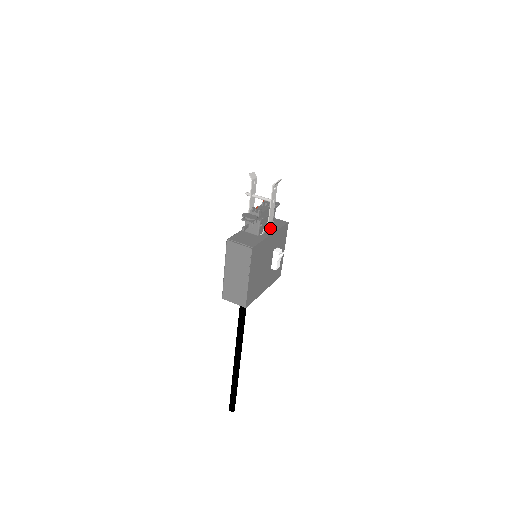
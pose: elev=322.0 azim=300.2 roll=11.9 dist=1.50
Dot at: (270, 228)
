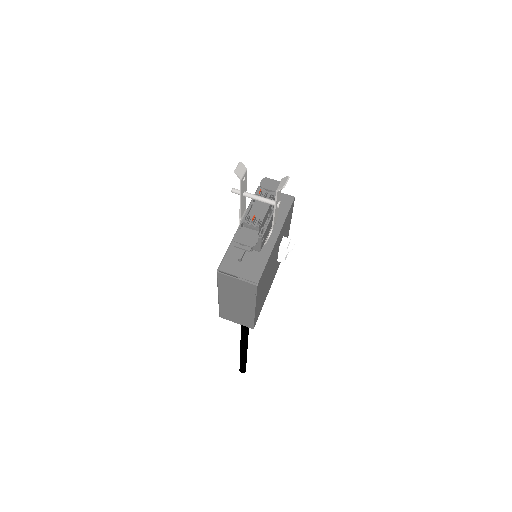
Dot at: occluded
